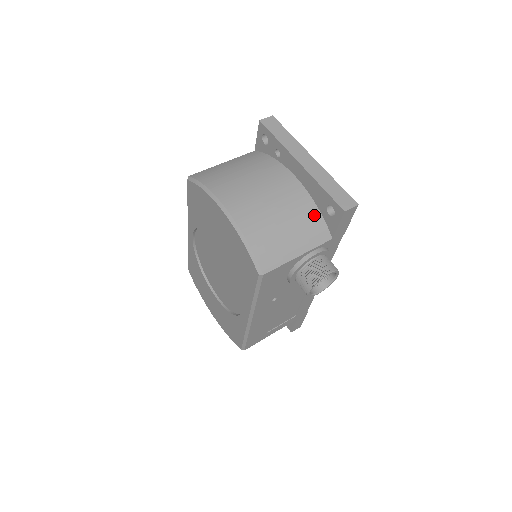
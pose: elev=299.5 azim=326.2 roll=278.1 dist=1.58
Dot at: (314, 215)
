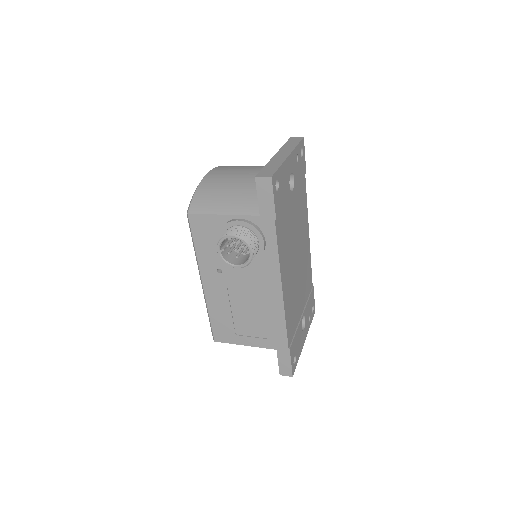
Dot at: occluded
